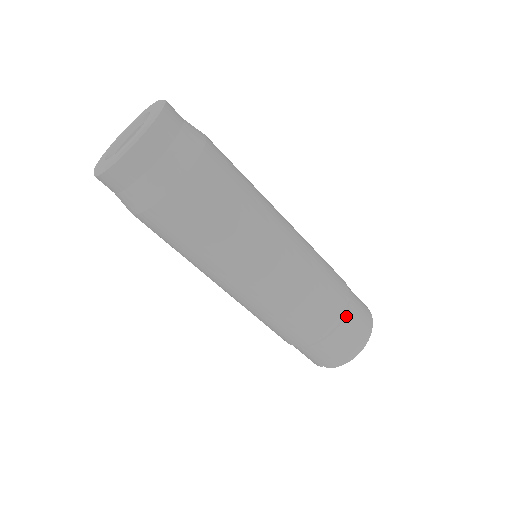
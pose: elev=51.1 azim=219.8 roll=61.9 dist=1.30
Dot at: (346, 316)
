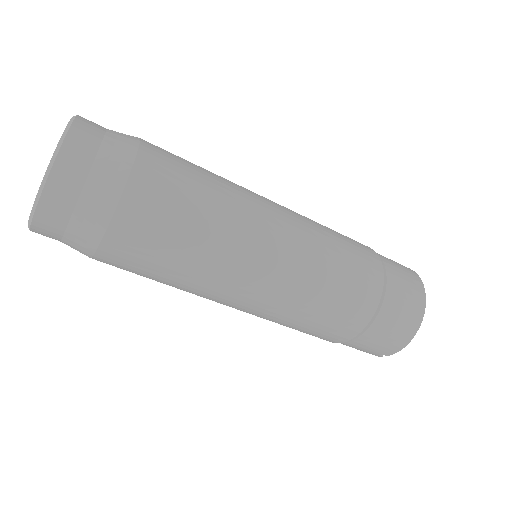
Dot at: (387, 289)
